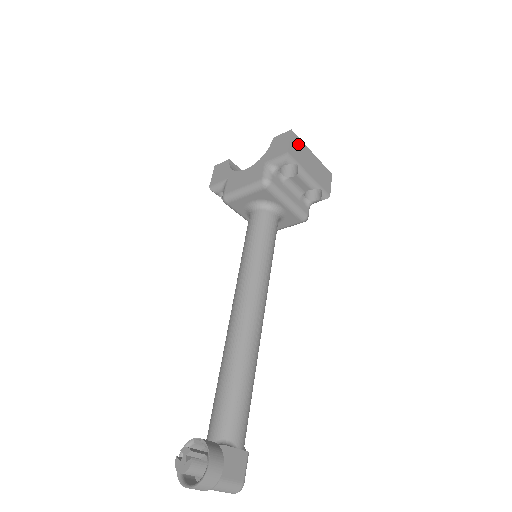
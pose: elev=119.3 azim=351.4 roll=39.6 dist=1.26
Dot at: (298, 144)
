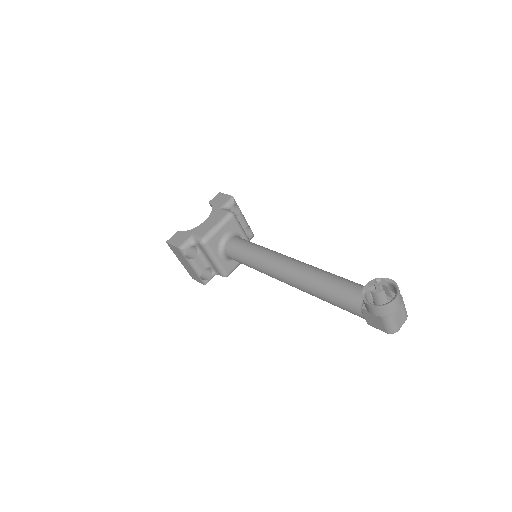
Dot at: occluded
